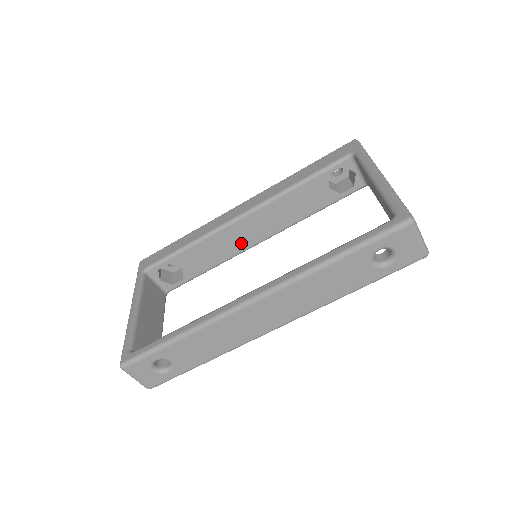
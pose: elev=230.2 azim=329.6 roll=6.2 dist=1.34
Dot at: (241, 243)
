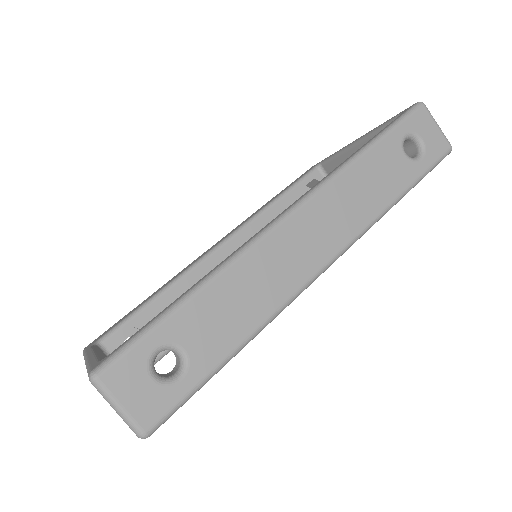
Dot at: occluded
